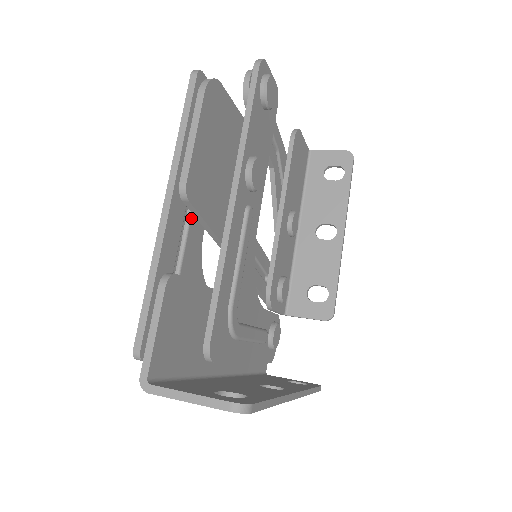
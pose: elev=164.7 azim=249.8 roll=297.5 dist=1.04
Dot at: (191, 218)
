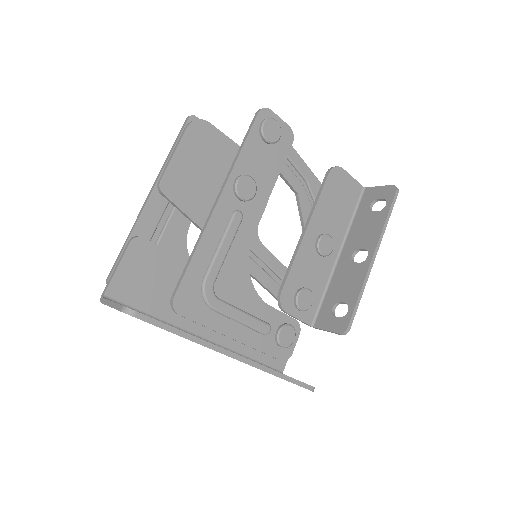
Dot at: (175, 209)
